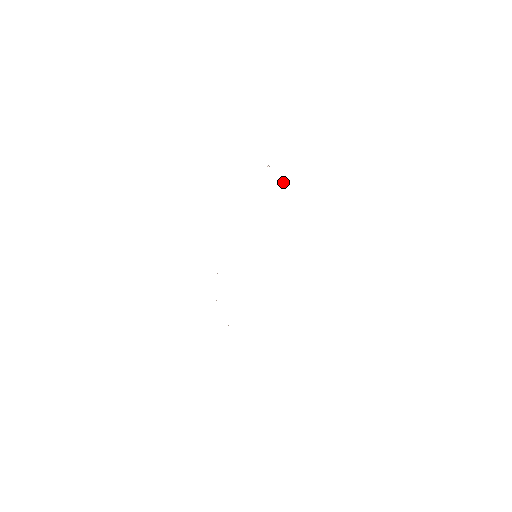
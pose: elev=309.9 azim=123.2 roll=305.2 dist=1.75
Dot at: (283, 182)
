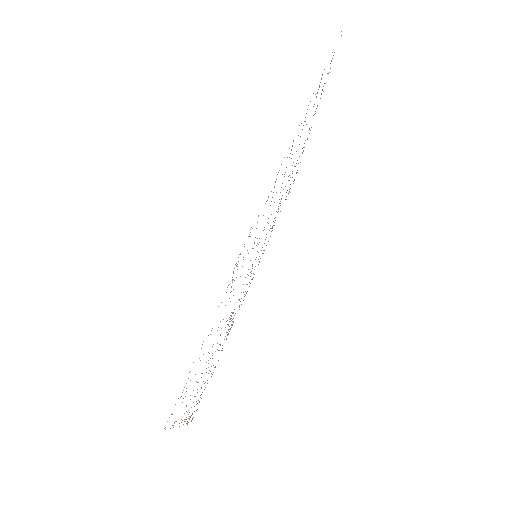
Dot at: occluded
